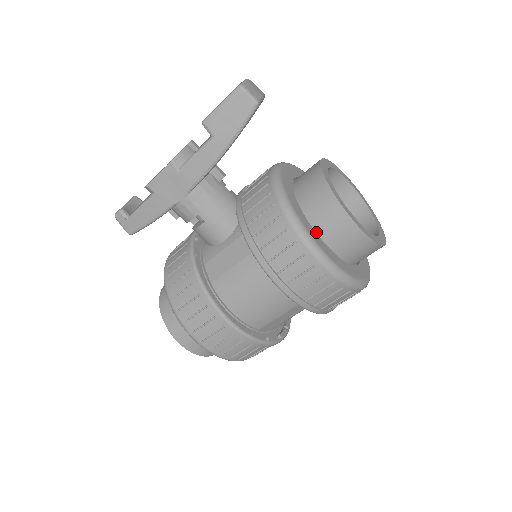
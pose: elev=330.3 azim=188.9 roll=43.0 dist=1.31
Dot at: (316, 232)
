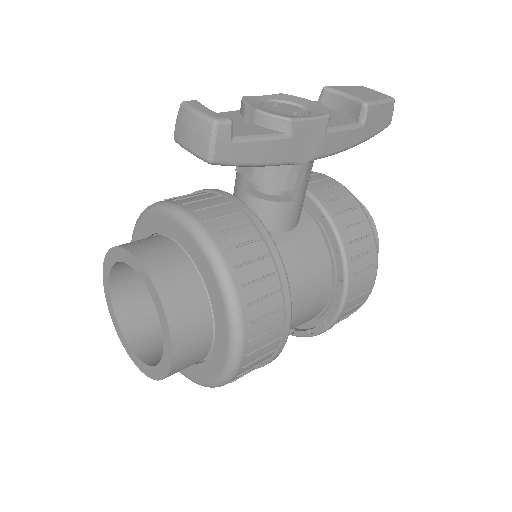
Dot at: occluded
